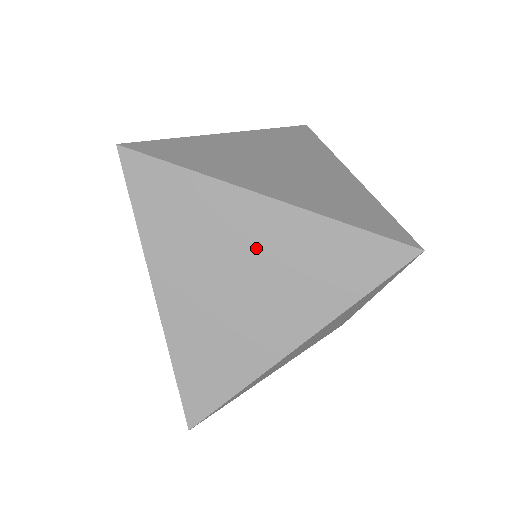
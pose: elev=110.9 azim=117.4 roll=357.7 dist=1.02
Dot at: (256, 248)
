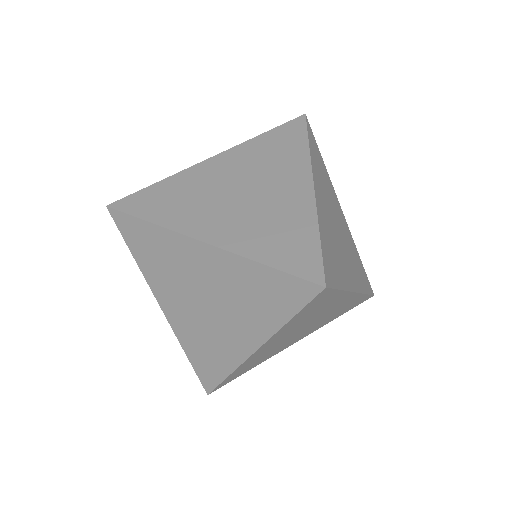
Dot at: (207, 279)
